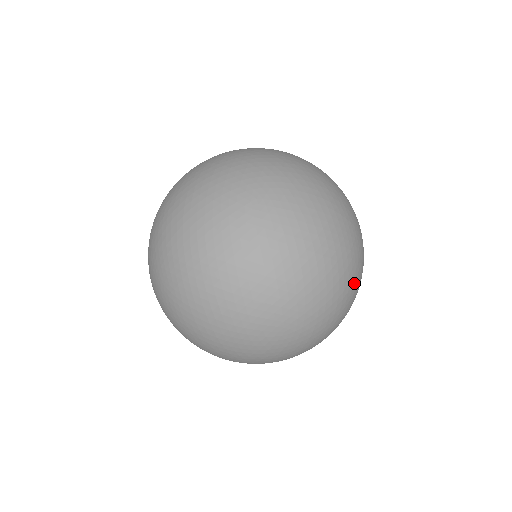
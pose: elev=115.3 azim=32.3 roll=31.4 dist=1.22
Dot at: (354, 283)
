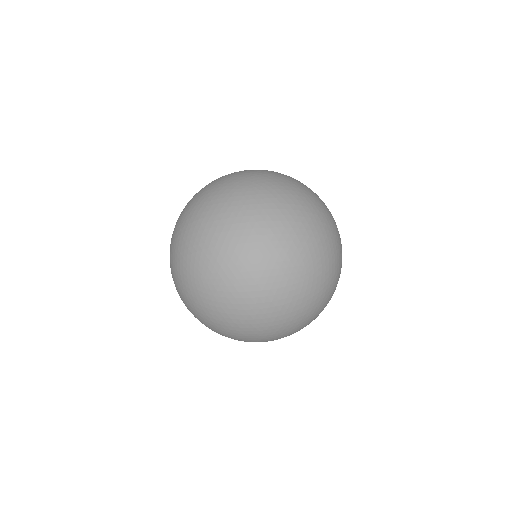
Dot at: (336, 231)
